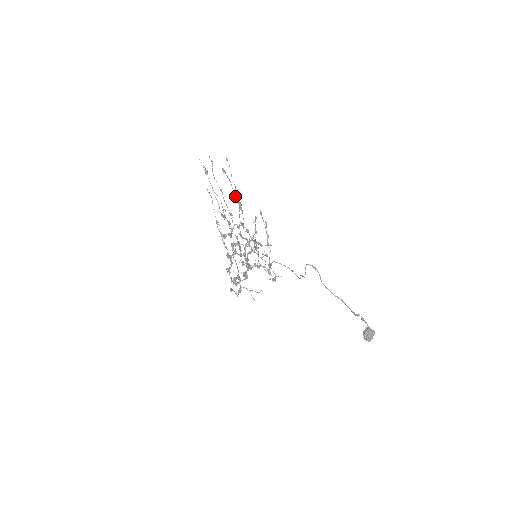
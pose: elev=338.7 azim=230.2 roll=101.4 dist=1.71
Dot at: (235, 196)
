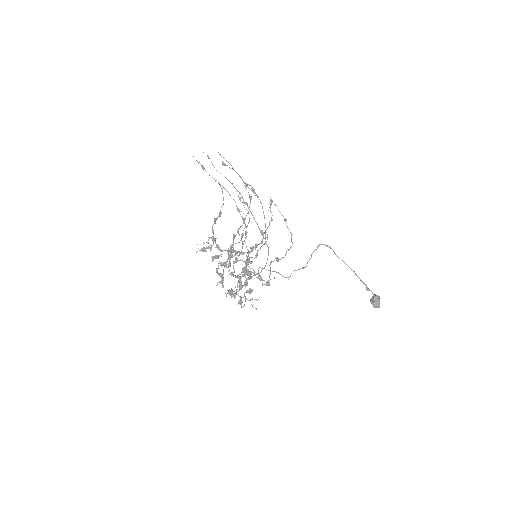
Dot at: (246, 185)
